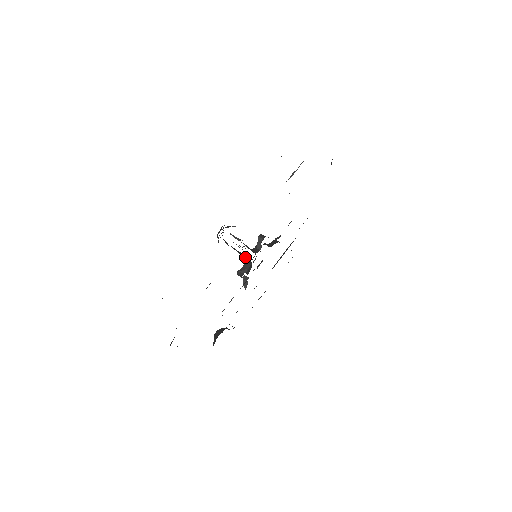
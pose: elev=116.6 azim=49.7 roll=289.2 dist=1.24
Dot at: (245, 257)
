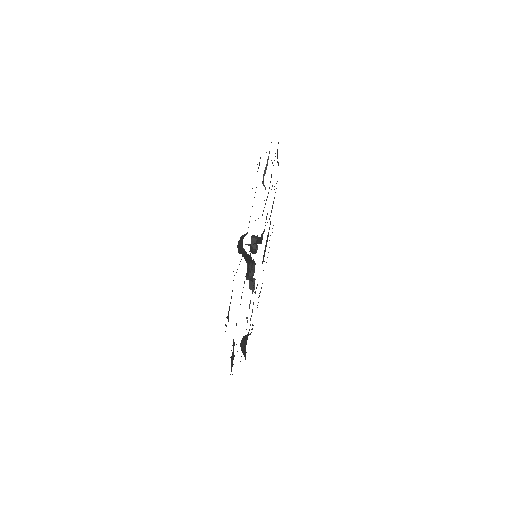
Dot at: (249, 261)
